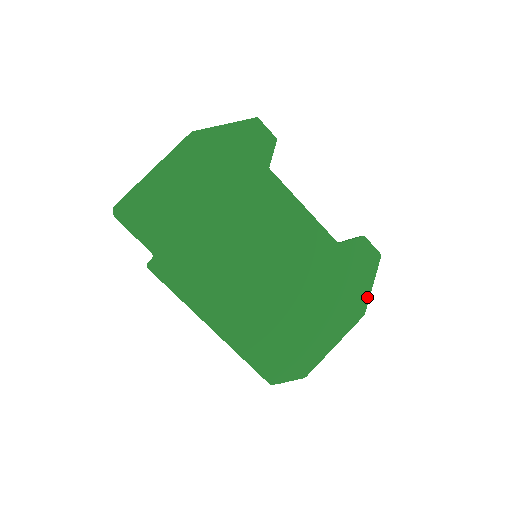
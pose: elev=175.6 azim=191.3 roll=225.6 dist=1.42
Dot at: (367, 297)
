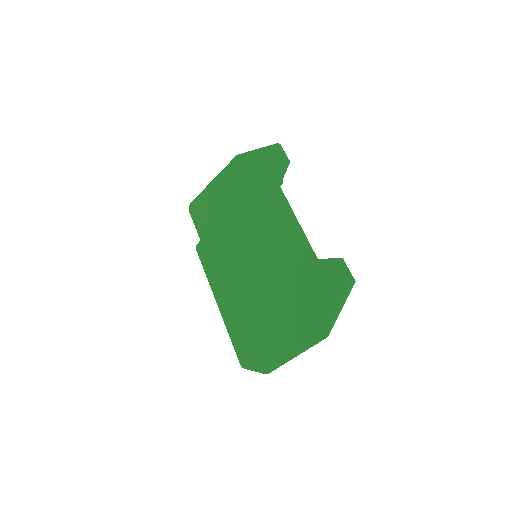
Dot at: (331, 320)
